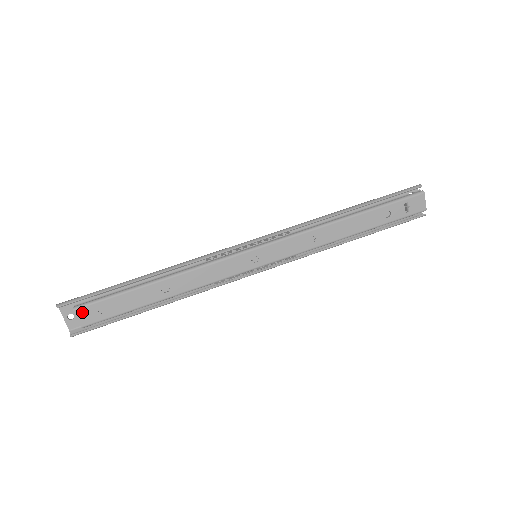
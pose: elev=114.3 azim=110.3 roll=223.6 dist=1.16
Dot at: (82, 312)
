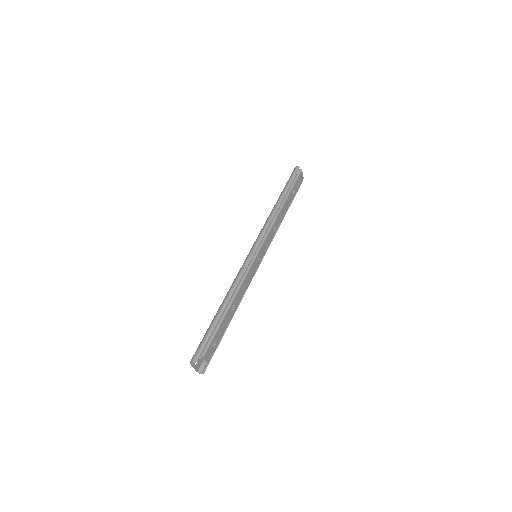
Dot at: (207, 355)
